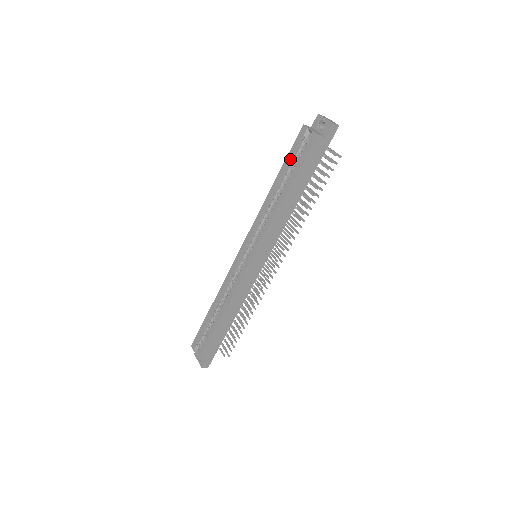
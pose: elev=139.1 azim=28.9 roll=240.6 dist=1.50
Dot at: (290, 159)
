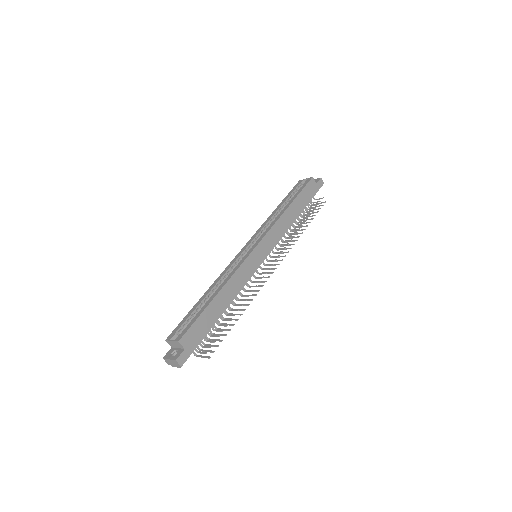
Dot at: (290, 194)
